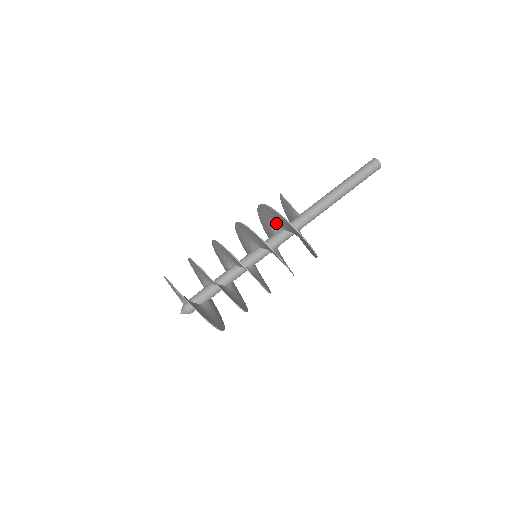
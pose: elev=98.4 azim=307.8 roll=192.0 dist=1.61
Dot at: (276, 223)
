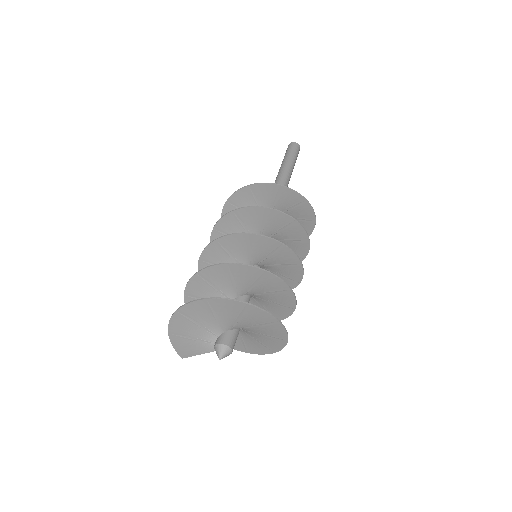
Dot at: occluded
